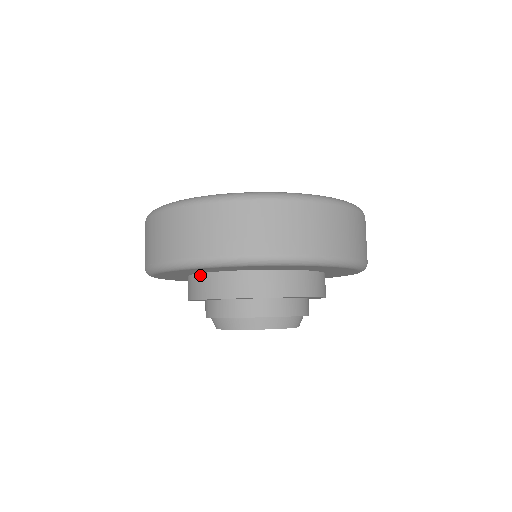
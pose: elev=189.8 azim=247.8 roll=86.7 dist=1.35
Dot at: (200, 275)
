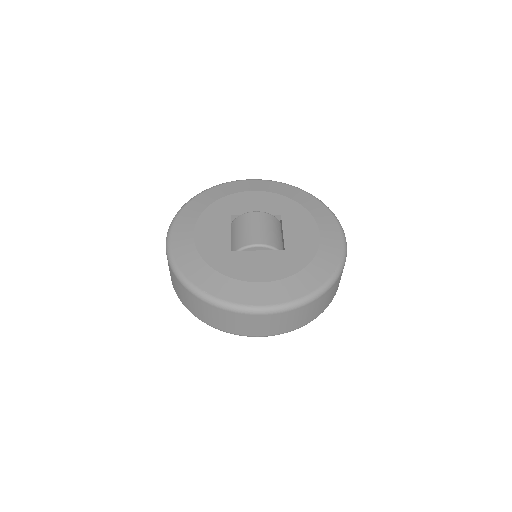
Dot at: occluded
